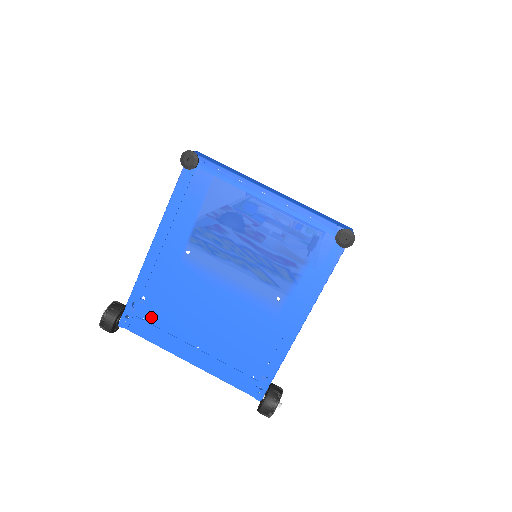
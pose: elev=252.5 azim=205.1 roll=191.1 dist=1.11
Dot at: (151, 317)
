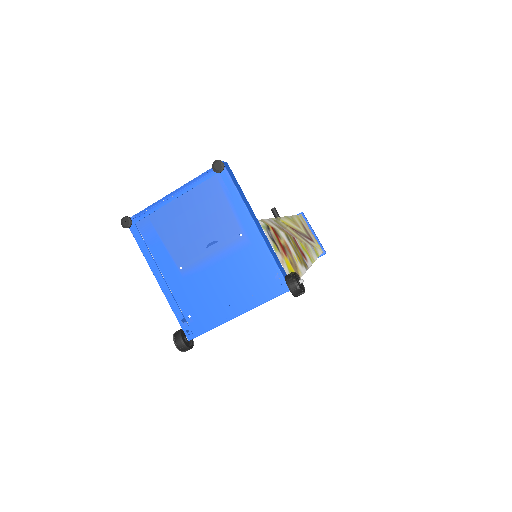
Dot at: occluded
